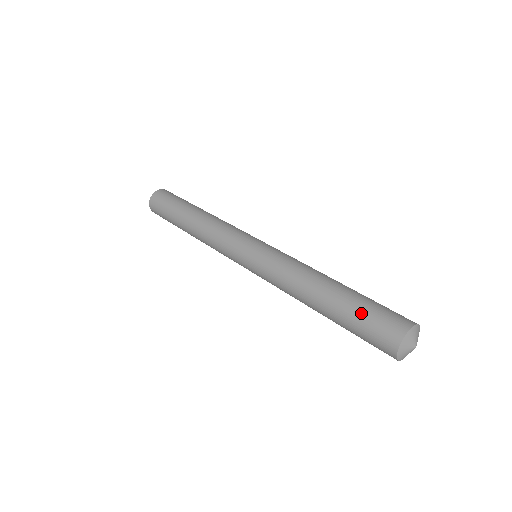
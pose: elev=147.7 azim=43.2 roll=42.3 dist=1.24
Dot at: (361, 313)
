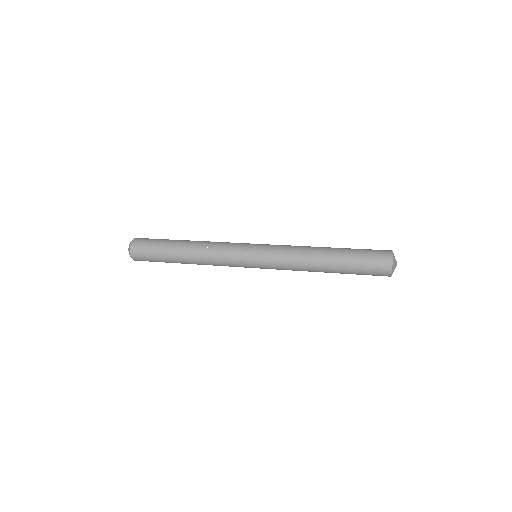
Dot at: (360, 263)
